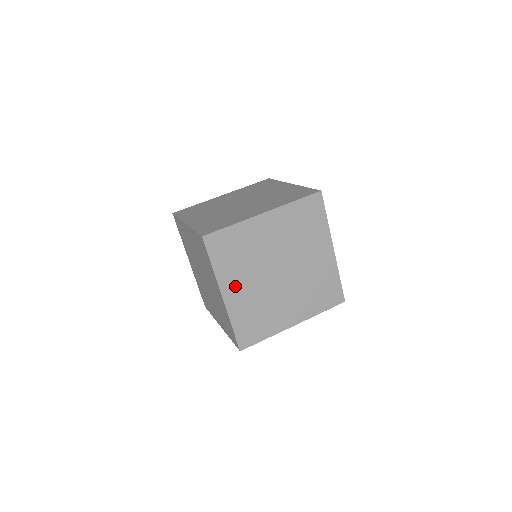
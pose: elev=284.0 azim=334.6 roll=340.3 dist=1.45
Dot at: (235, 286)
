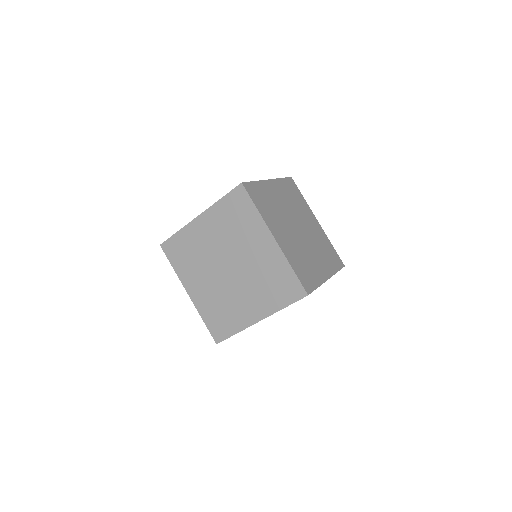
Dot at: (195, 284)
